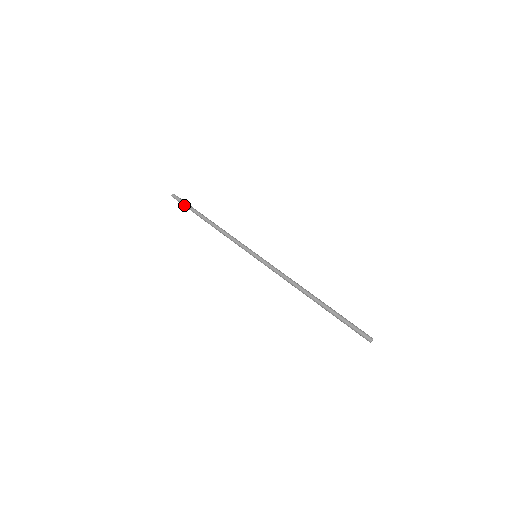
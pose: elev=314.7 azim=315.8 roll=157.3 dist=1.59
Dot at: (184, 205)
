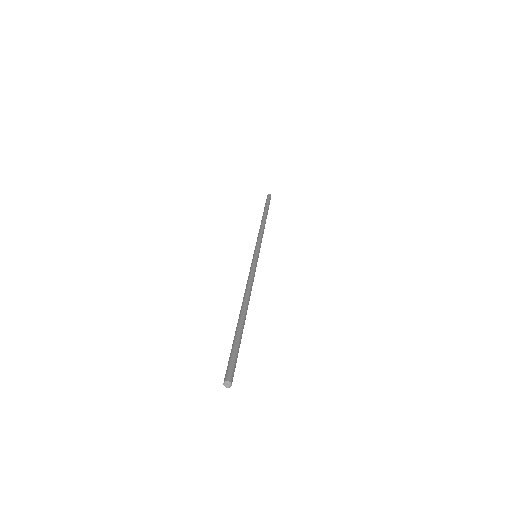
Dot at: (265, 204)
